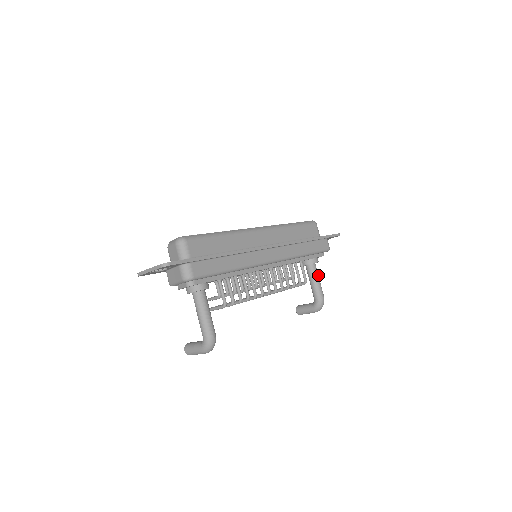
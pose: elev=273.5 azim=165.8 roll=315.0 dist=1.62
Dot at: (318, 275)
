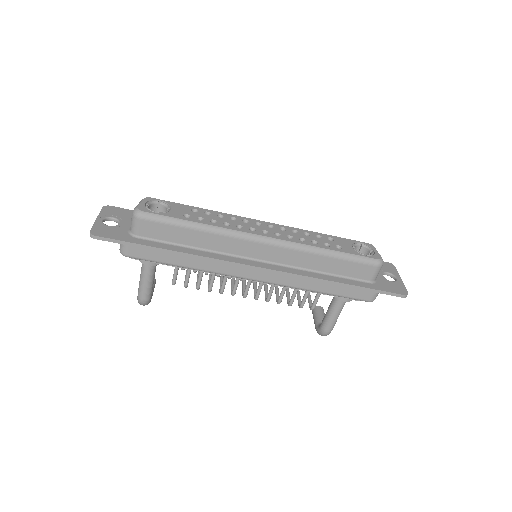
Dot at: (340, 310)
